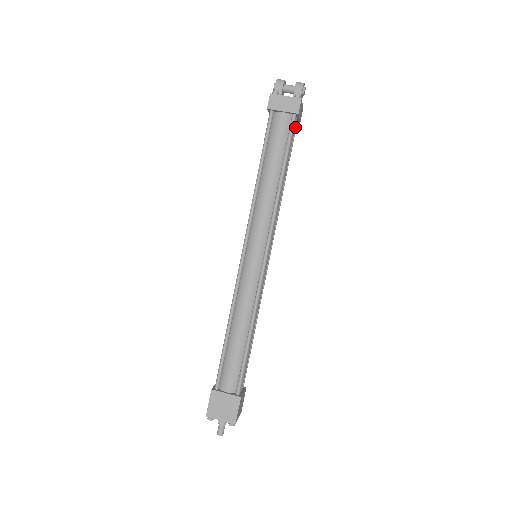
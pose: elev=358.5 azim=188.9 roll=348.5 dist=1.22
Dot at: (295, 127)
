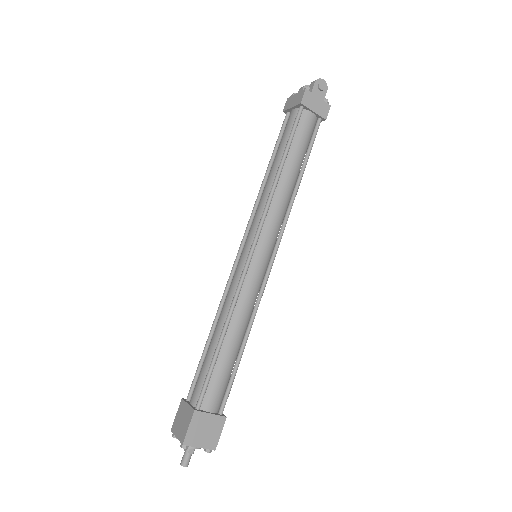
Dot at: (317, 124)
